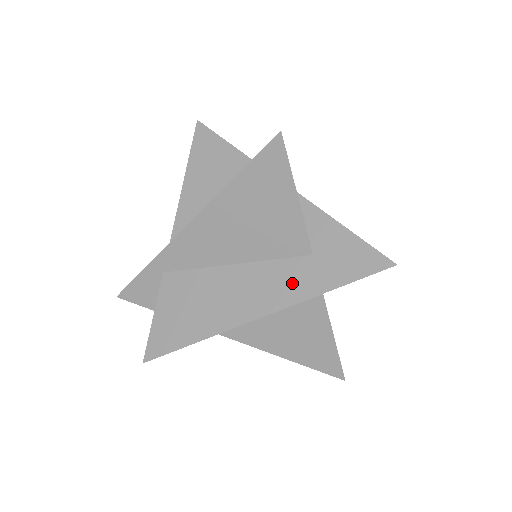
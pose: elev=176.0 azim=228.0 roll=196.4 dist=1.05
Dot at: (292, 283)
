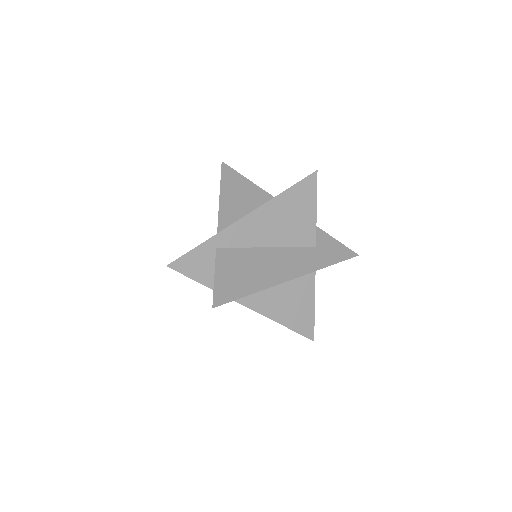
Dot at: (308, 260)
